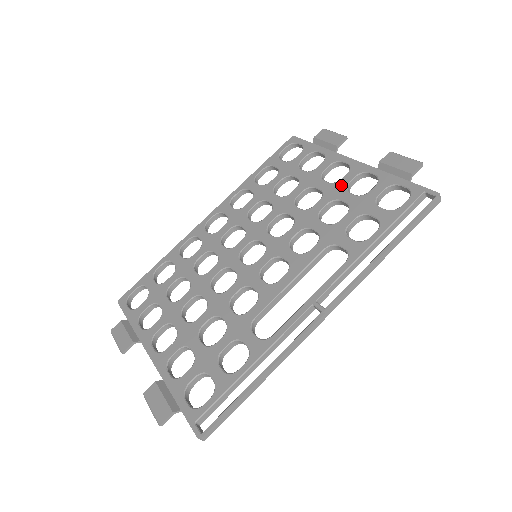
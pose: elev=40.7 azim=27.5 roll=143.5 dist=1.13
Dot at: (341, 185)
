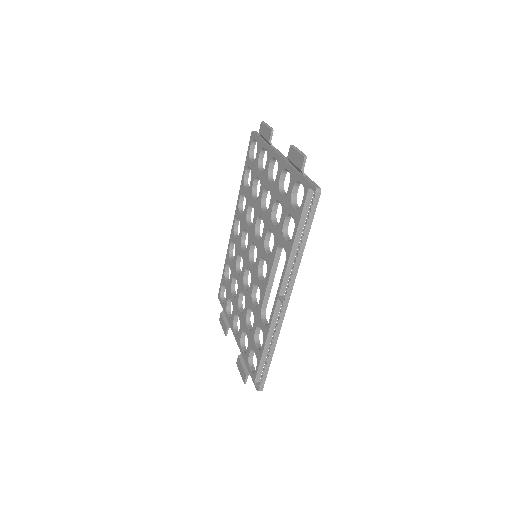
Dot at: (276, 185)
